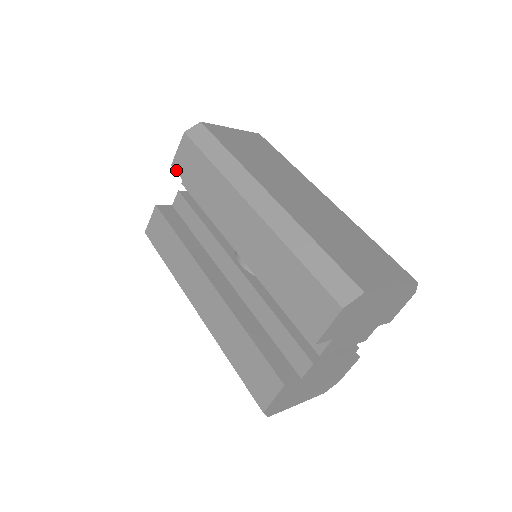
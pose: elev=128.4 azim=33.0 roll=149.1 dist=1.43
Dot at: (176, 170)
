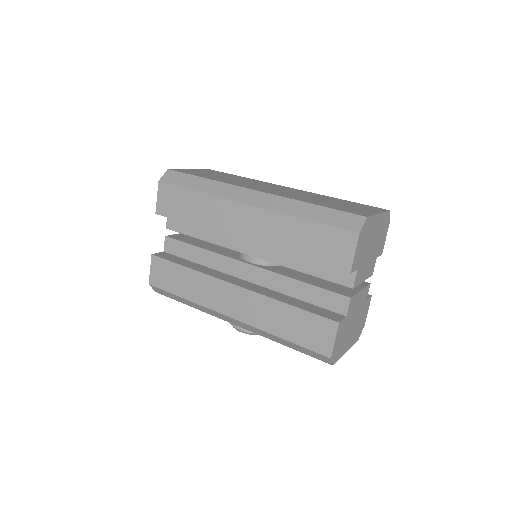
Dot at: (162, 215)
